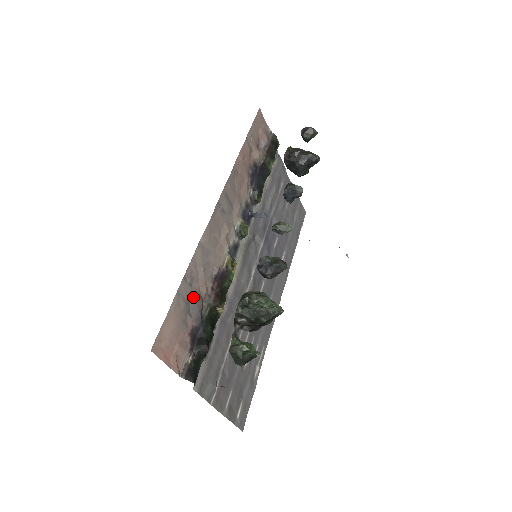
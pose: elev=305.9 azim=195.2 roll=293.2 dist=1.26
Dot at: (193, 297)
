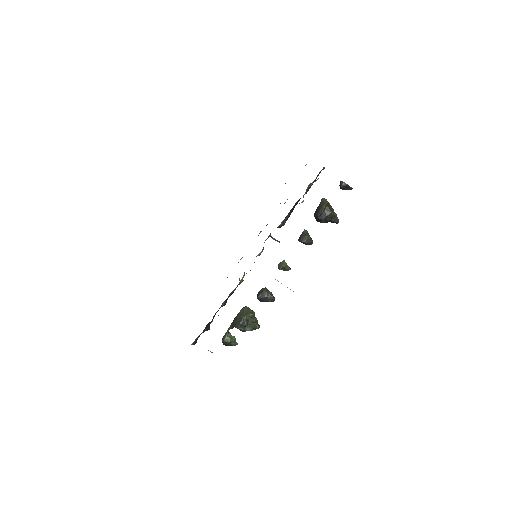
Dot at: occluded
